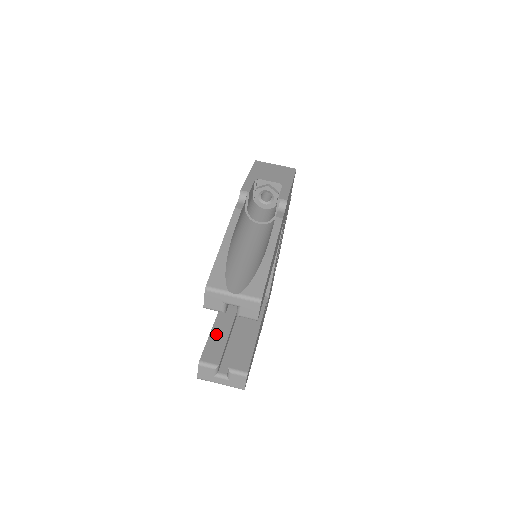
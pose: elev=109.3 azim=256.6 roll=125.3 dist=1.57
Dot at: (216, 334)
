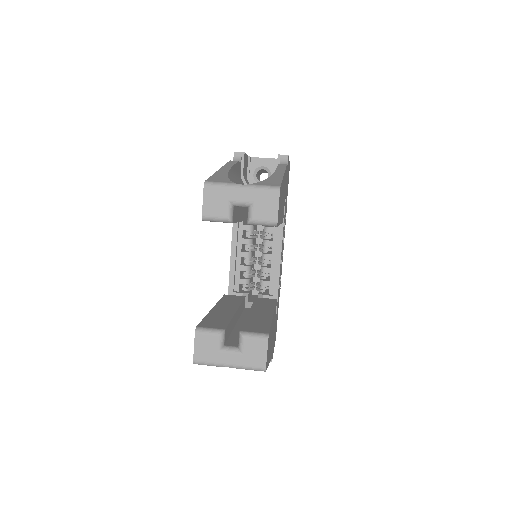
Dot at: (216, 314)
